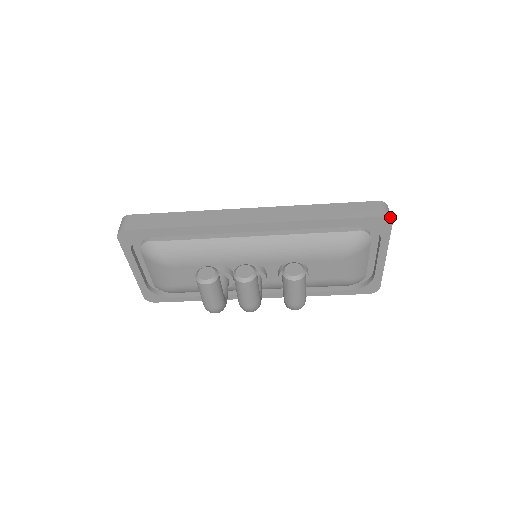
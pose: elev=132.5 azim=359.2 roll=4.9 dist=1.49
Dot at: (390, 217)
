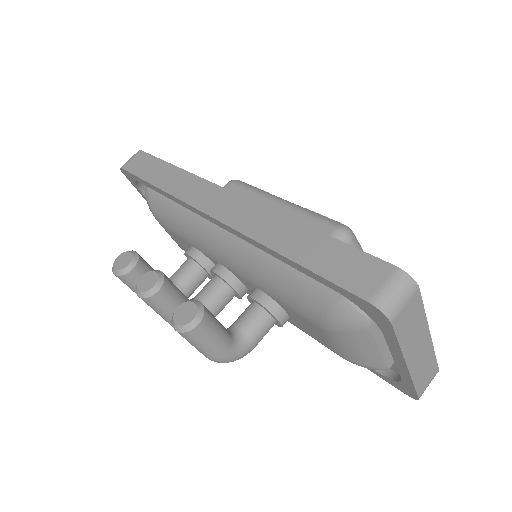
Dot at: (388, 309)
